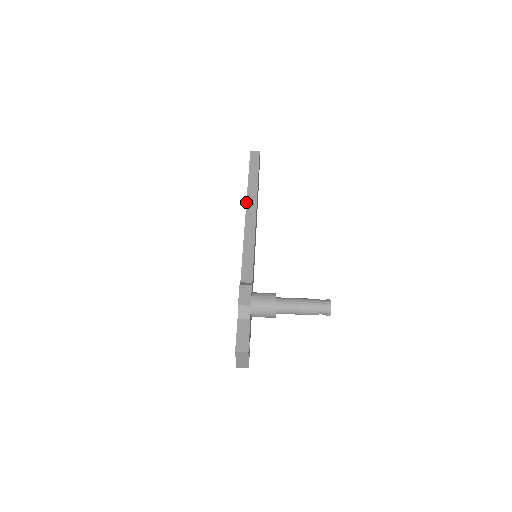
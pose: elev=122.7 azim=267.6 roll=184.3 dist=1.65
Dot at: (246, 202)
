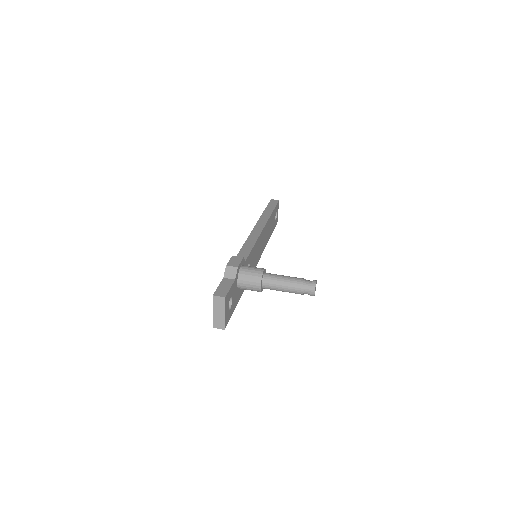
Dot at: (257, 221)
